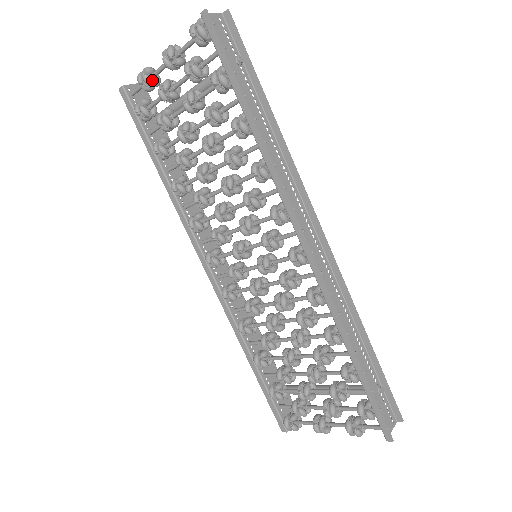
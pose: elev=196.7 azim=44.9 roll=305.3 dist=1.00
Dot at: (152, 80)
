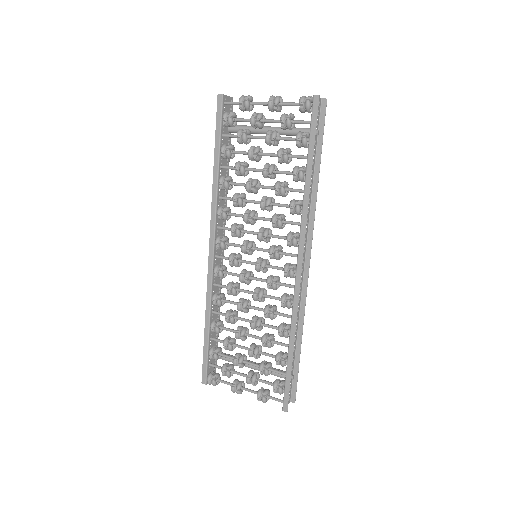
Dot at: (249, 106)
